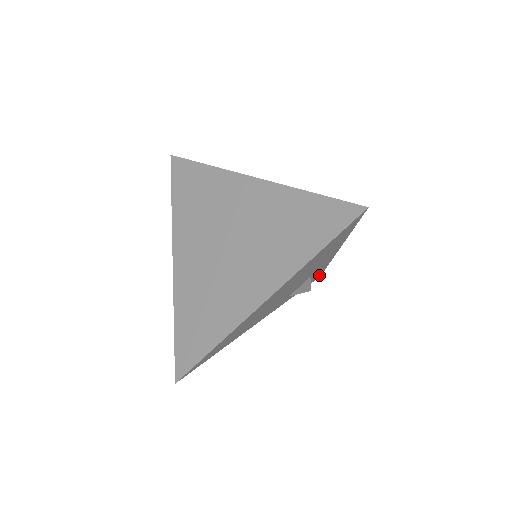
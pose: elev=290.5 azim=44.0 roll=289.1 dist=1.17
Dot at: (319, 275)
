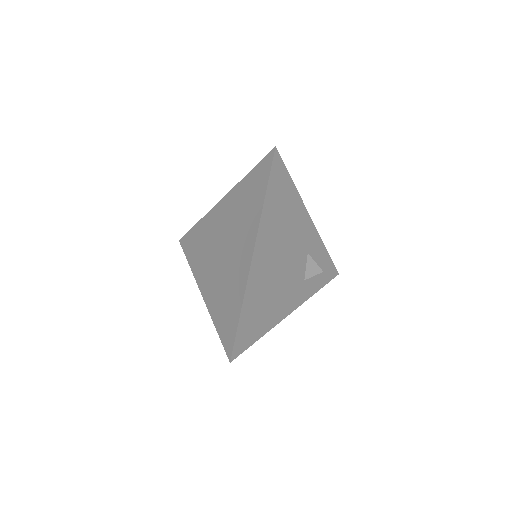
Dot at: (332, 268)
